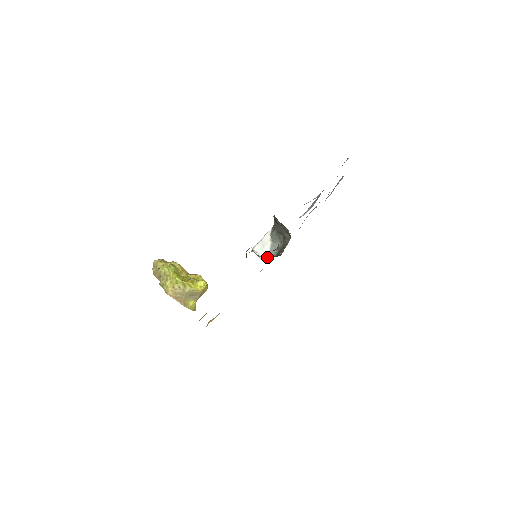
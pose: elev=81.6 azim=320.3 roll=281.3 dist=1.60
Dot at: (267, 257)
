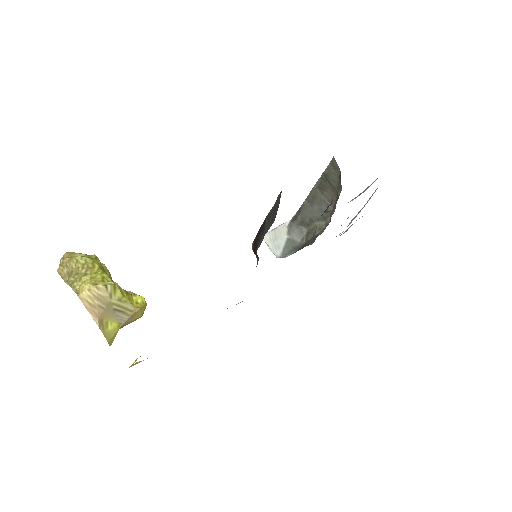
Dot at: (279, 253)
